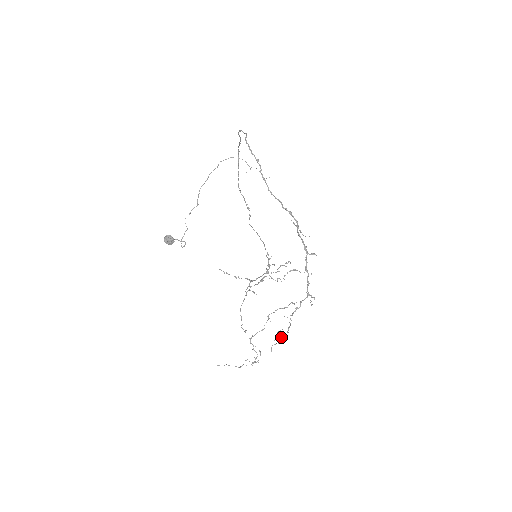
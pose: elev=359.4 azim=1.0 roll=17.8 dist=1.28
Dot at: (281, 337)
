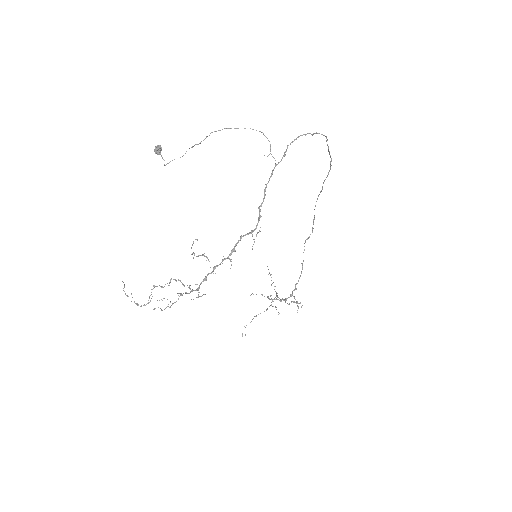
Dot at: (166, 307)
